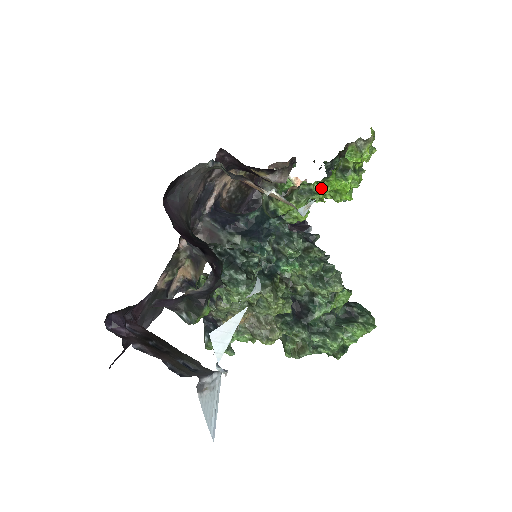
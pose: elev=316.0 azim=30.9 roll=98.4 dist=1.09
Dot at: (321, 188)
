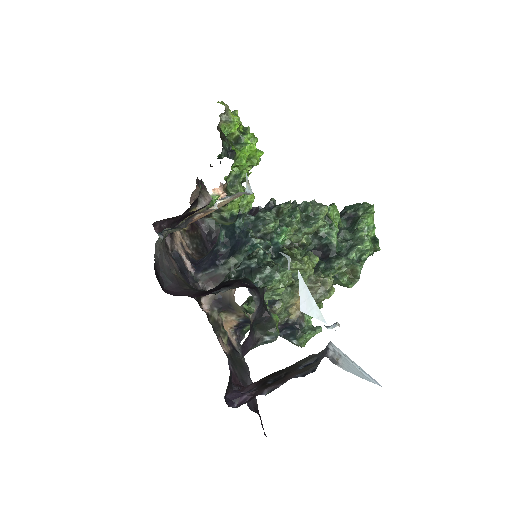
Dot at: (239, 167)
